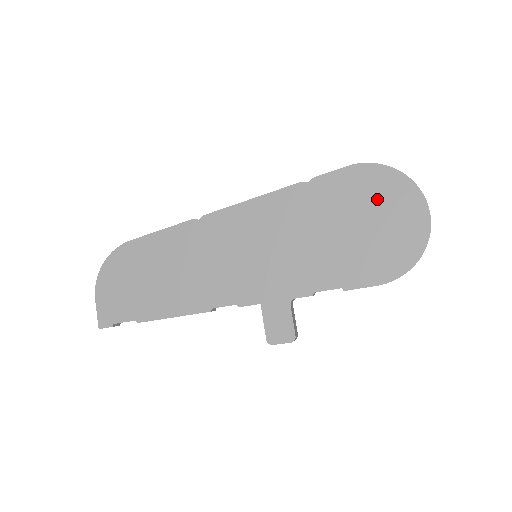
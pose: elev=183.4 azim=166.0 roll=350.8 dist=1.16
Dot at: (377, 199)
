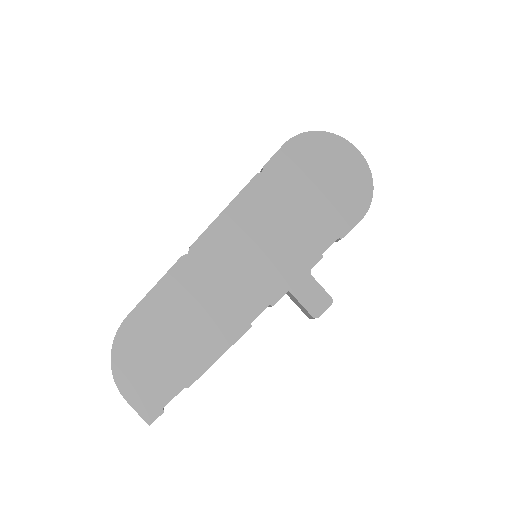
Dot at: (319, 159)
